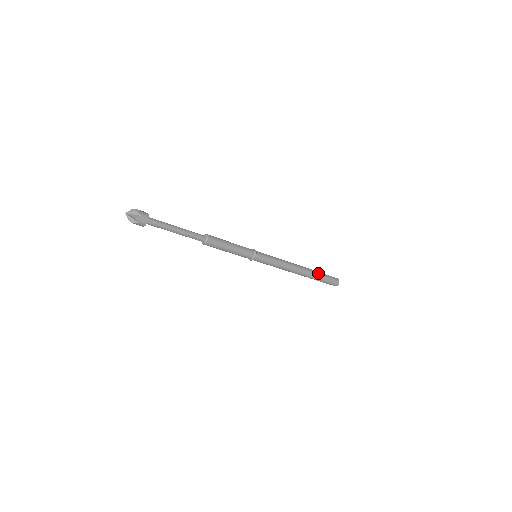
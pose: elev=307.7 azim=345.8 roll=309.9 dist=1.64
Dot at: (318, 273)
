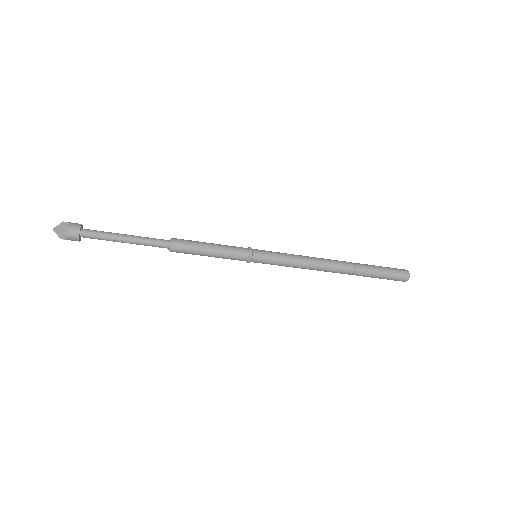
Dot at: (367, 268)
